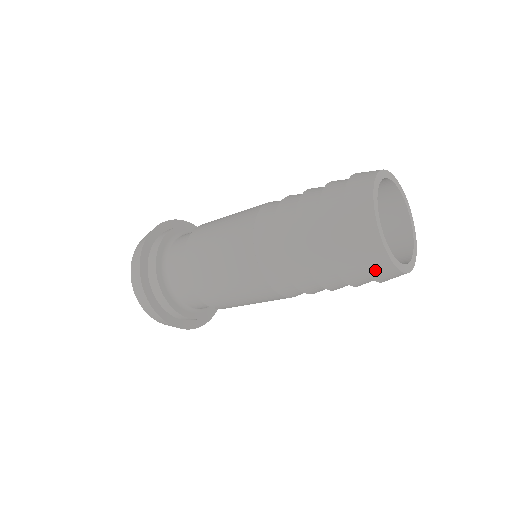
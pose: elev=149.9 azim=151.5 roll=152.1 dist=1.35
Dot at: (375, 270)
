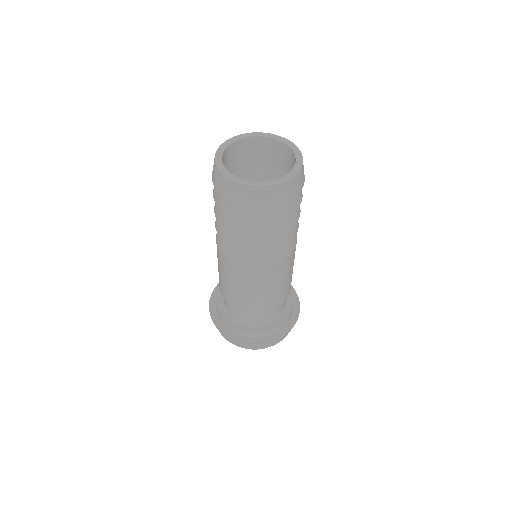
Dot at: (234, 196)
